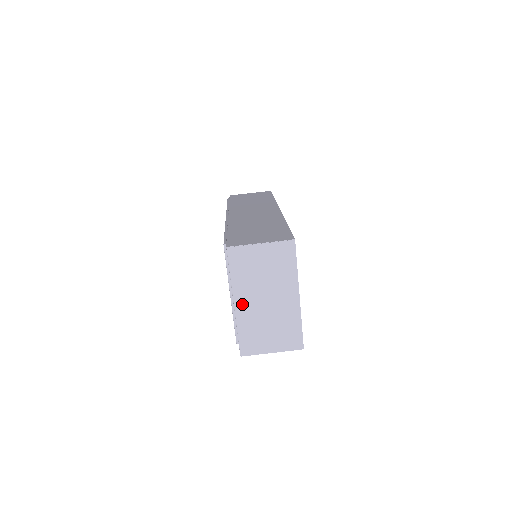
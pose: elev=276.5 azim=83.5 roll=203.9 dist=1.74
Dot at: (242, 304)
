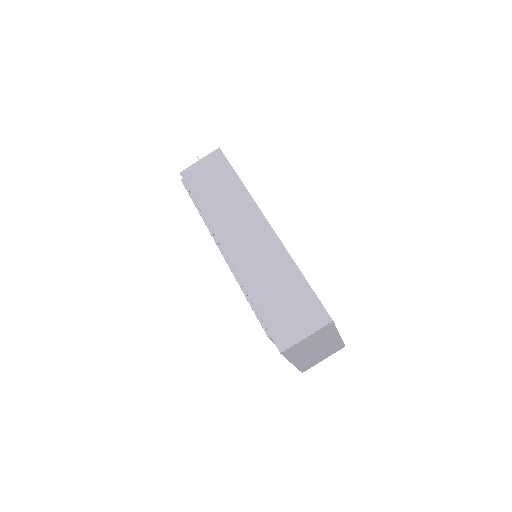
Dot at: (298, 361)
